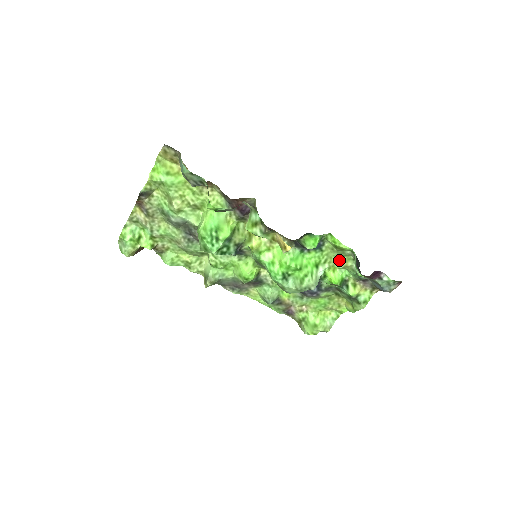
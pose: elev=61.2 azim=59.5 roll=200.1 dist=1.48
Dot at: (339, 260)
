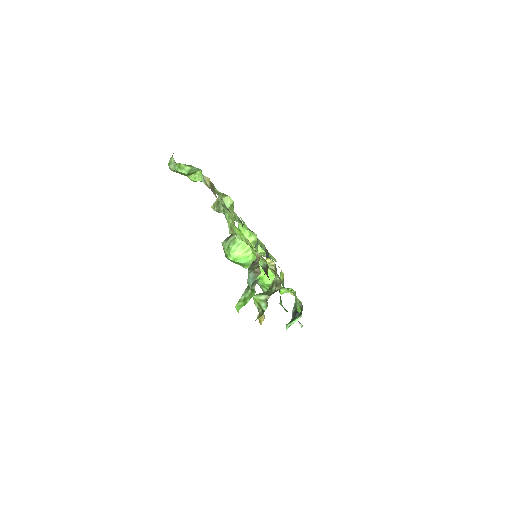
Dot at: (296, 296)
